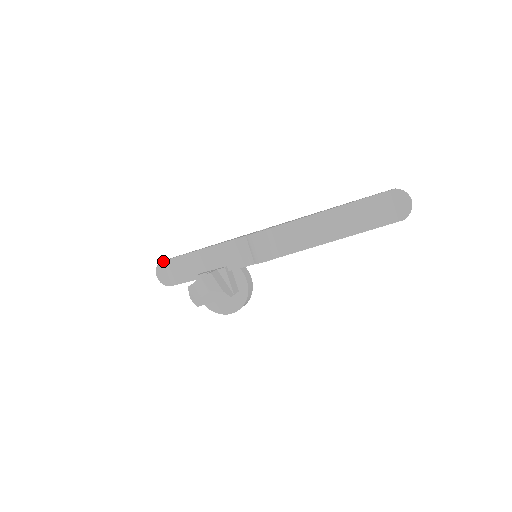
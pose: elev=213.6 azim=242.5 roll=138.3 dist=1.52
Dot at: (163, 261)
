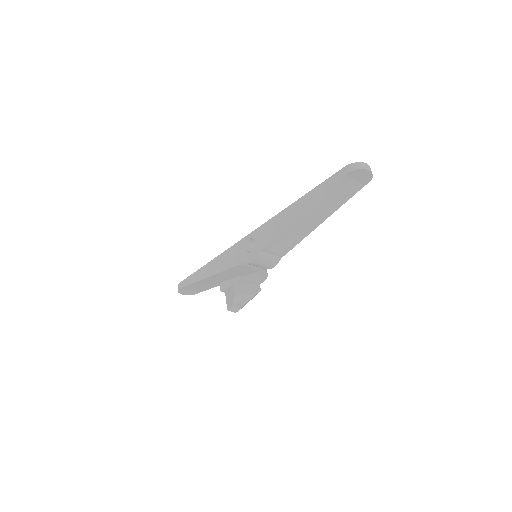
Dot at: (180, 288)
